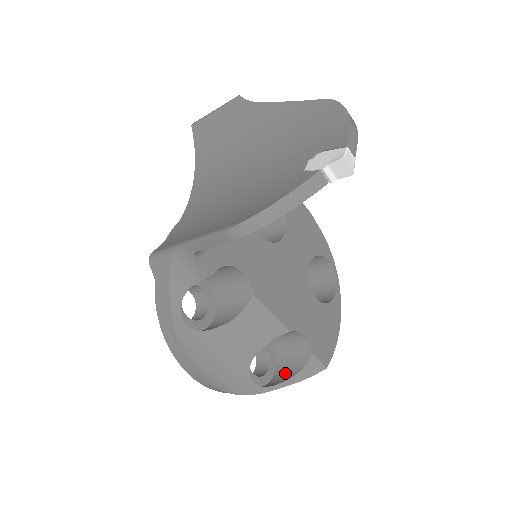
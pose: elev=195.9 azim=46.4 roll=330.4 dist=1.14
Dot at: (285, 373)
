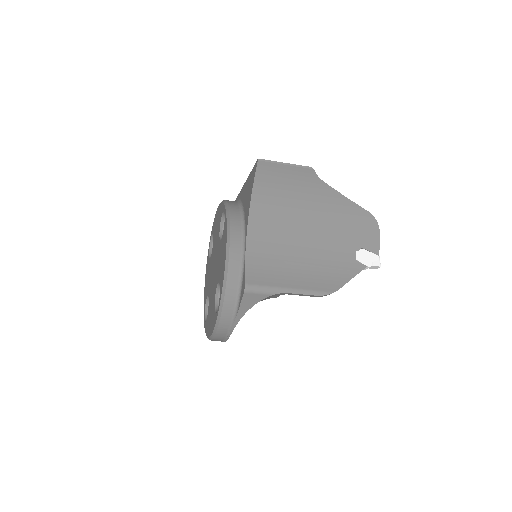
Dot at: occluded
